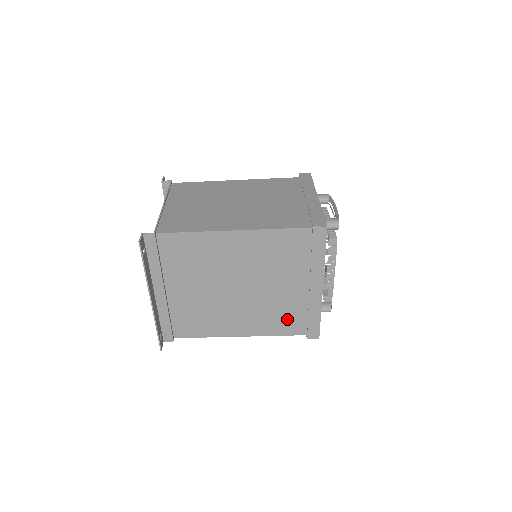
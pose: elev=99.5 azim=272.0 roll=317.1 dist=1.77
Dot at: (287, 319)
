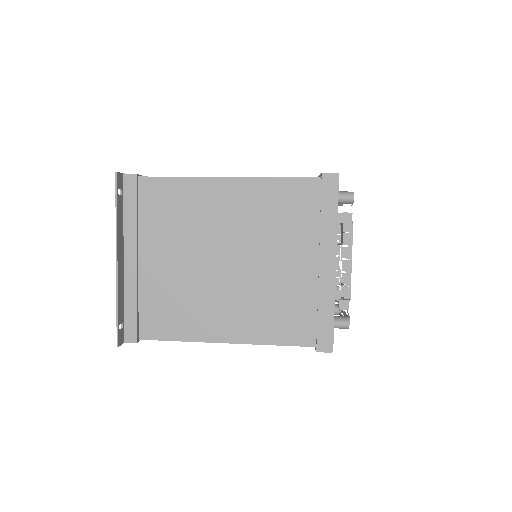
Dot at: (290, 317)
